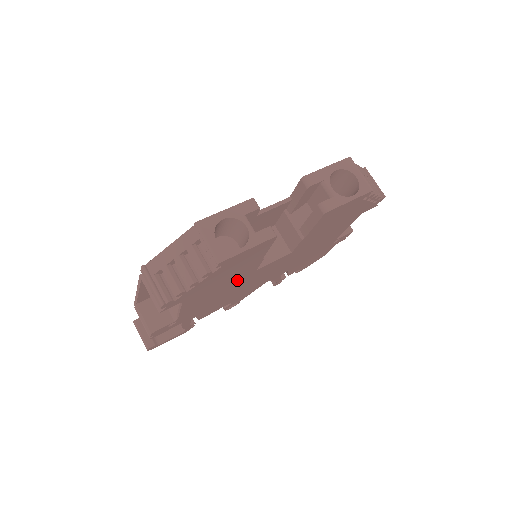
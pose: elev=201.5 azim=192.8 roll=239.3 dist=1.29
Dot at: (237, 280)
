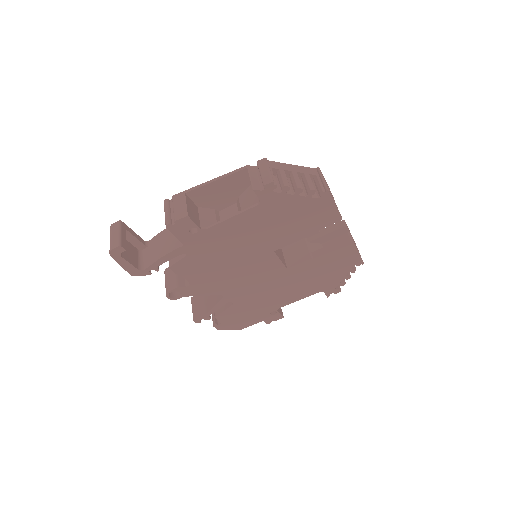
Dot at: (264, 243)
